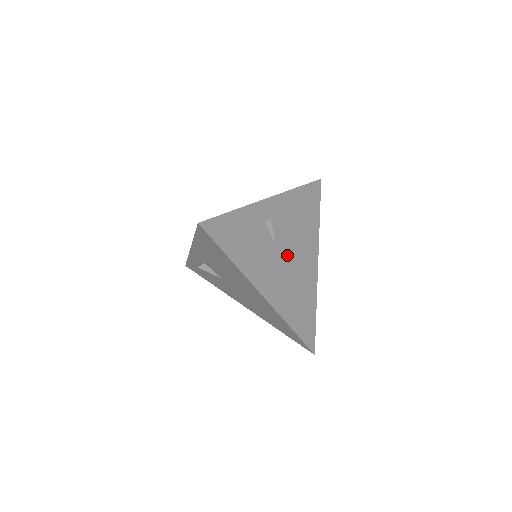
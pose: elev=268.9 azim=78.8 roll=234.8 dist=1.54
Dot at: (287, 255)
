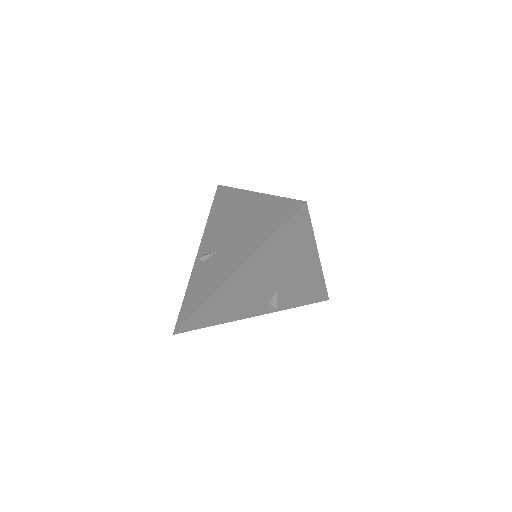
Dot at: occluded
